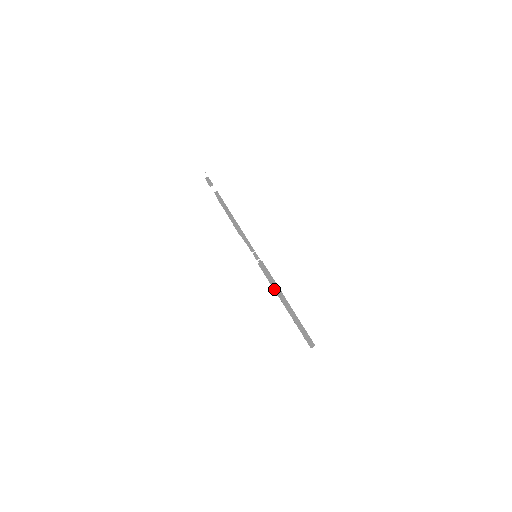
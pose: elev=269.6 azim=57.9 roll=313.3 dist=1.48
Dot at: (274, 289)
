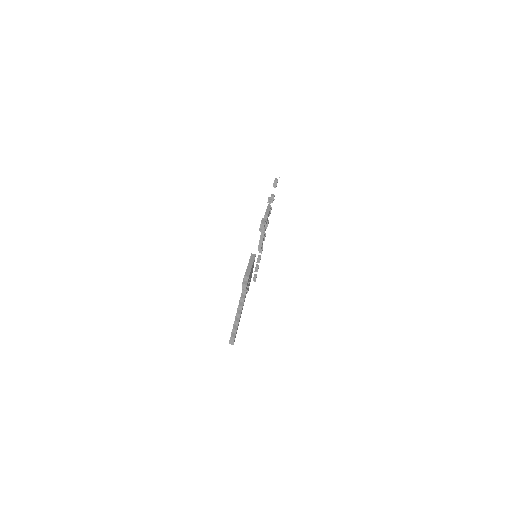
Dot at: (245, 275)
